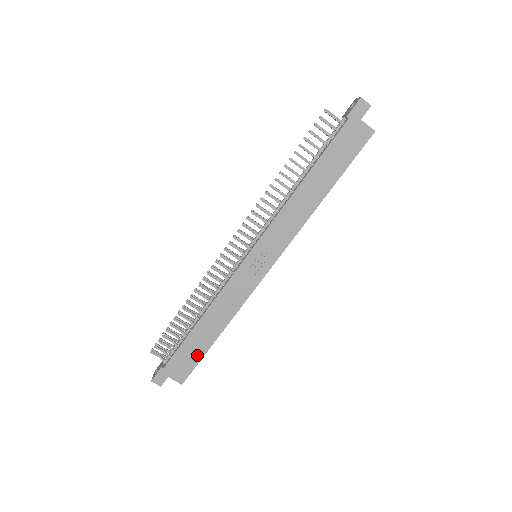
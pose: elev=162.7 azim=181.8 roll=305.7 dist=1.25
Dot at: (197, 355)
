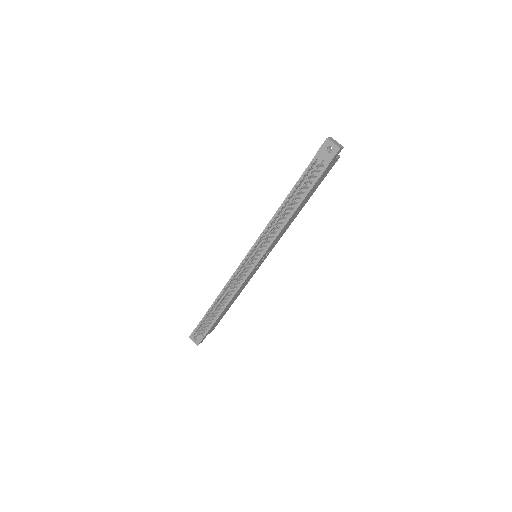
Dot at: occluded
